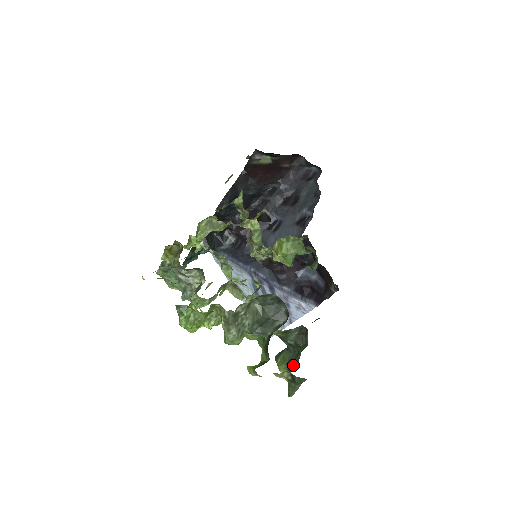
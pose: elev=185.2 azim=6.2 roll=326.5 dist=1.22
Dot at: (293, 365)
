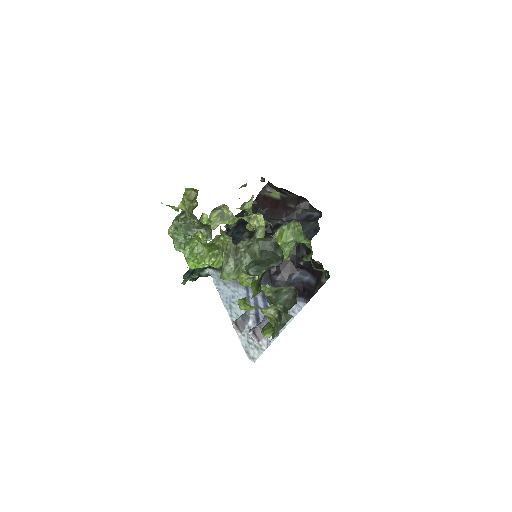
Dot at: occluded
